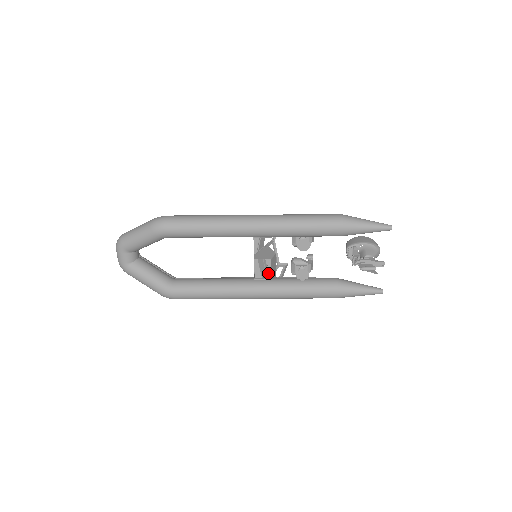
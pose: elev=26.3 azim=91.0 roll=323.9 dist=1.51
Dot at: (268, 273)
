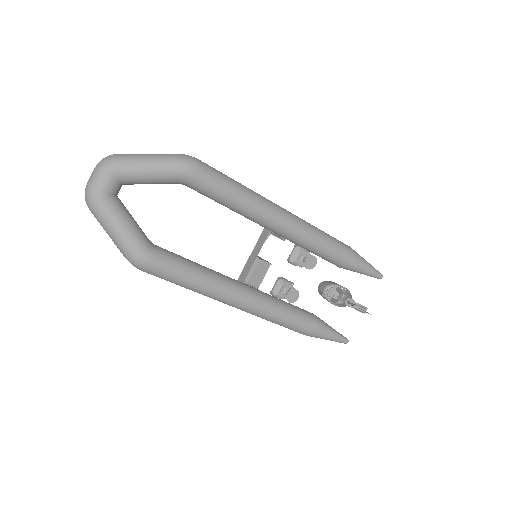
Dot at: occluded
